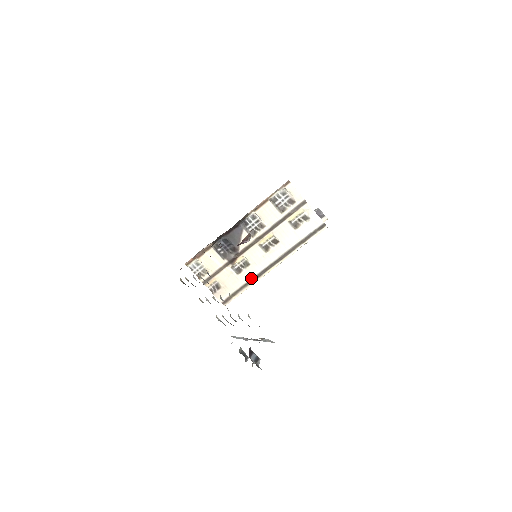
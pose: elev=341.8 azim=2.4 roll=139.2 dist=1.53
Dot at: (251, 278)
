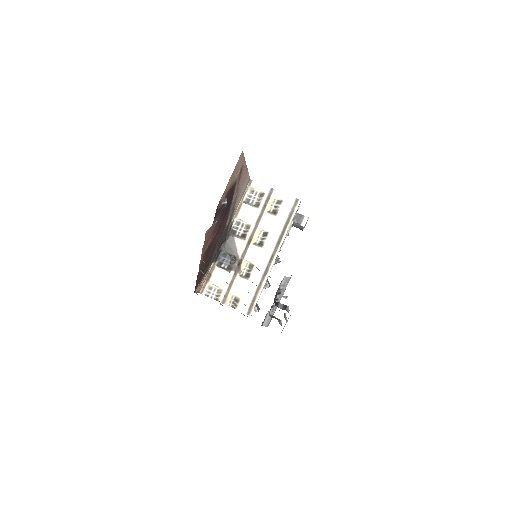
Dot at: (261, 277)
